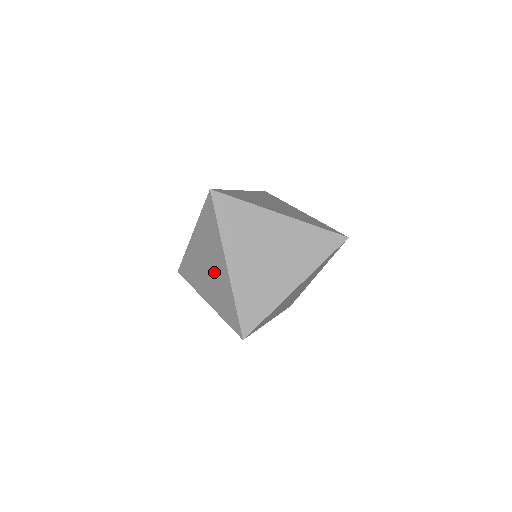
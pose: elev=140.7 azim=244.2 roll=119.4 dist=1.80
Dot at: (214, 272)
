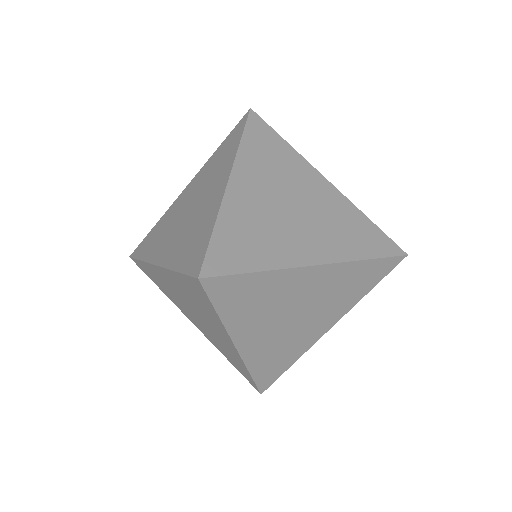
Dot at: (198, 207)
